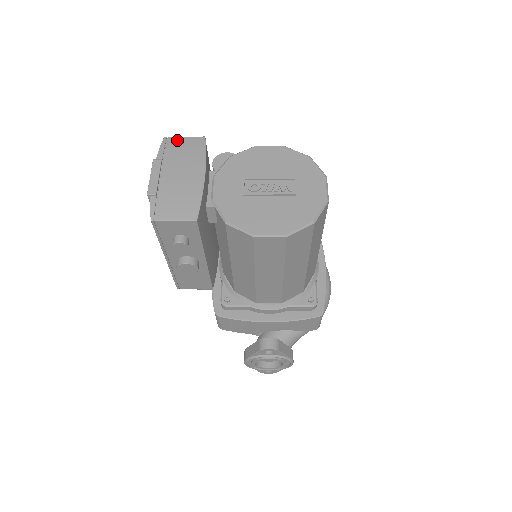
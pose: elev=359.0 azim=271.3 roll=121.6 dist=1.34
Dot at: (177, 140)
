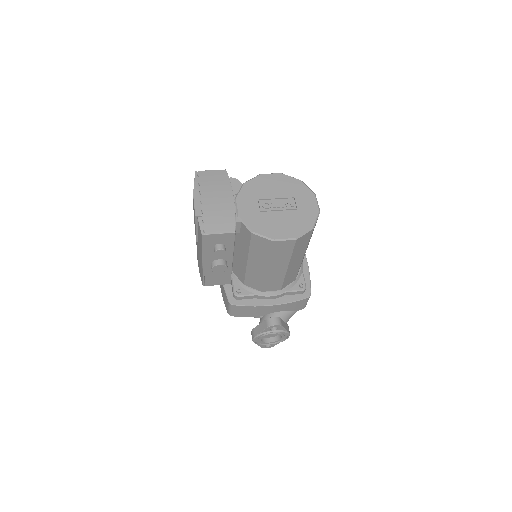
Dot at: (206, 173)
